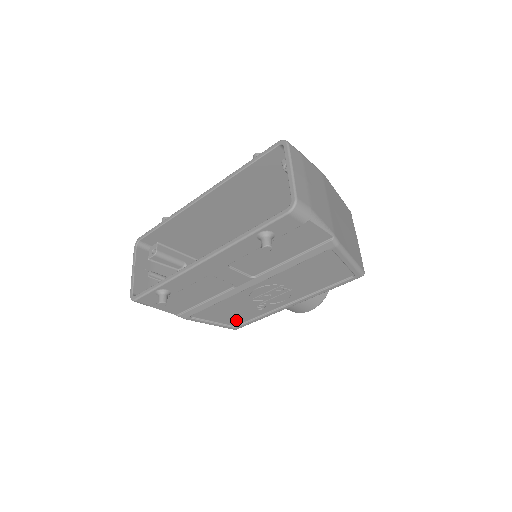
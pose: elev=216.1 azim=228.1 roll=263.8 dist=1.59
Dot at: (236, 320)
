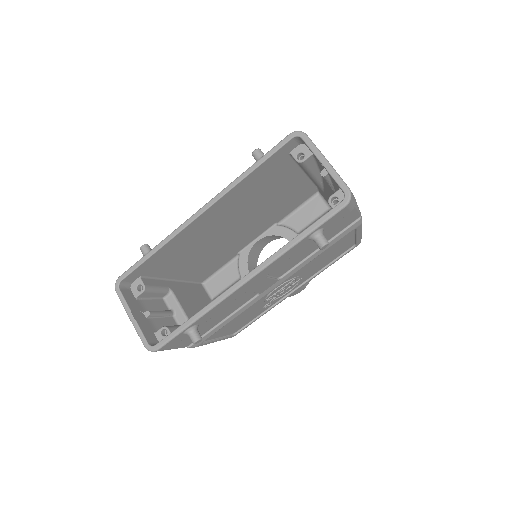
Dot at: (238, 327)
